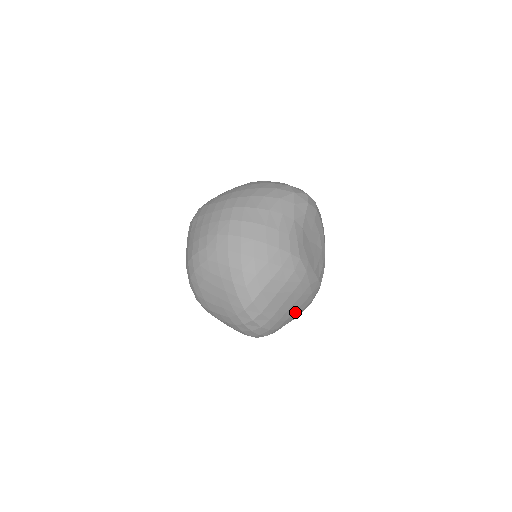
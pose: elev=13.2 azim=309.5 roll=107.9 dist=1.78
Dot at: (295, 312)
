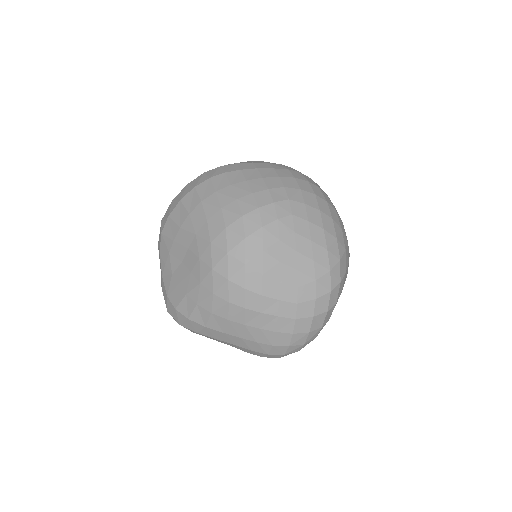
Dot at: occluded
